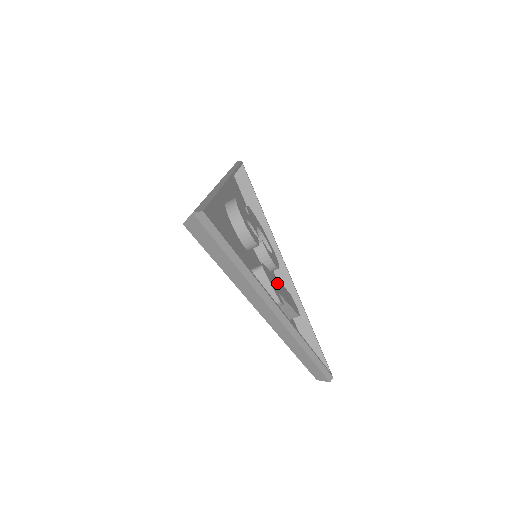
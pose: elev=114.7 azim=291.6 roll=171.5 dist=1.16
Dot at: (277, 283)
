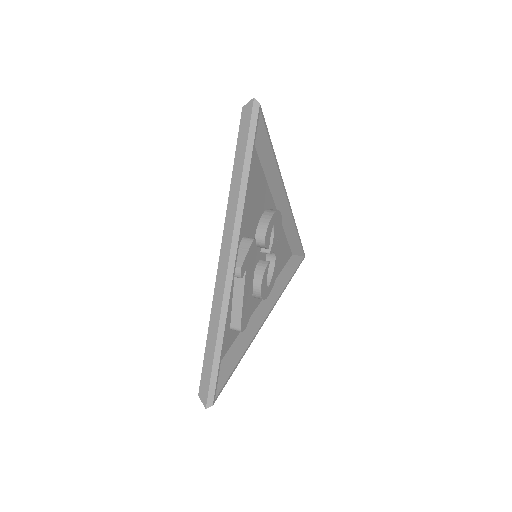
Dot at: (251, 275)
